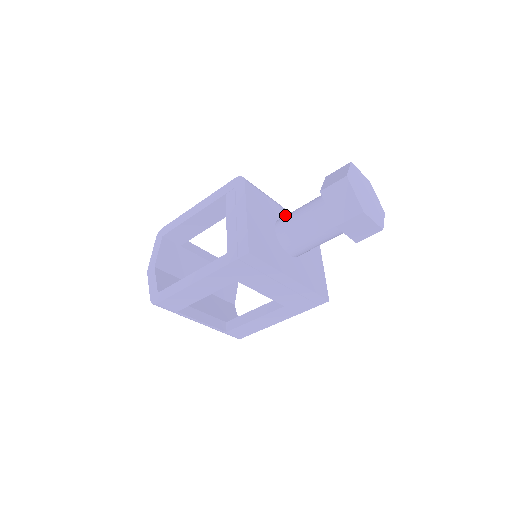
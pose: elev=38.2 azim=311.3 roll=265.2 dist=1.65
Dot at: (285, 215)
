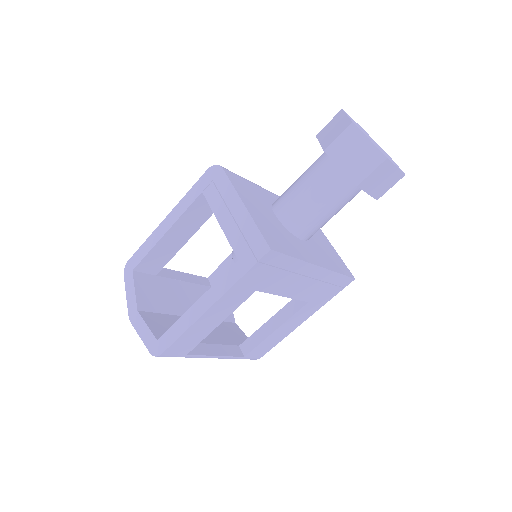
Dot at: (274, 198)
